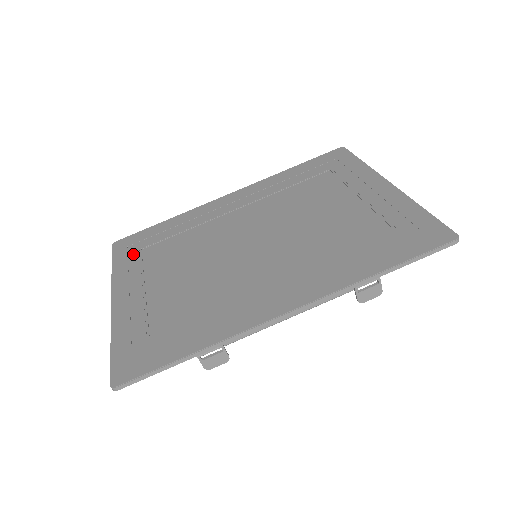
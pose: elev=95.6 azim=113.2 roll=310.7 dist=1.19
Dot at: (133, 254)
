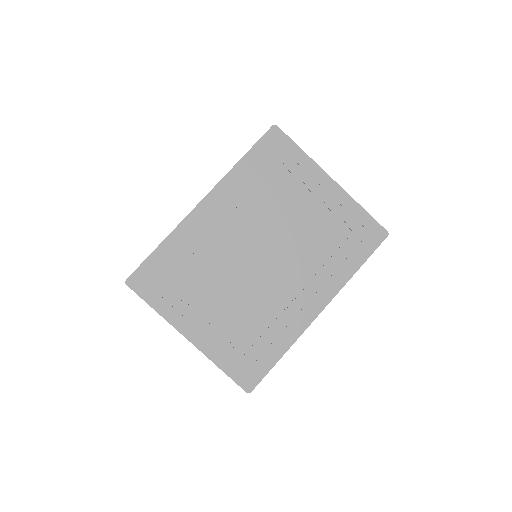
Dot at: (162, 291)
